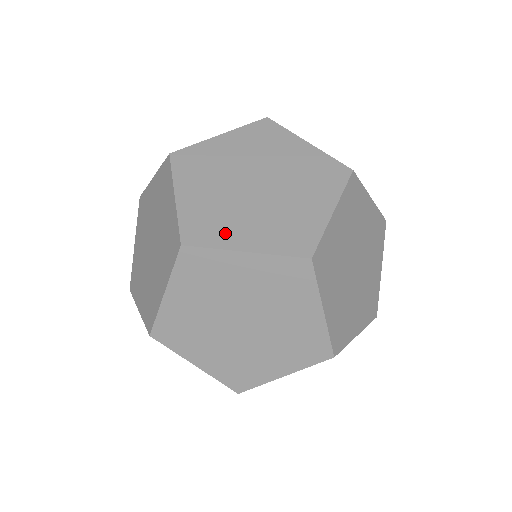
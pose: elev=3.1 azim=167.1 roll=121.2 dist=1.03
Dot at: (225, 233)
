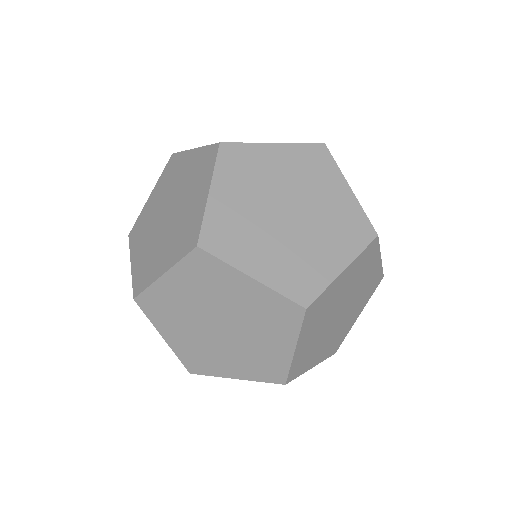
Dot at: (153, 270)
